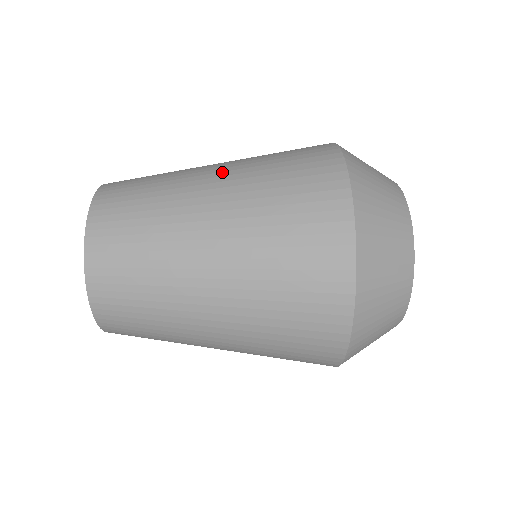
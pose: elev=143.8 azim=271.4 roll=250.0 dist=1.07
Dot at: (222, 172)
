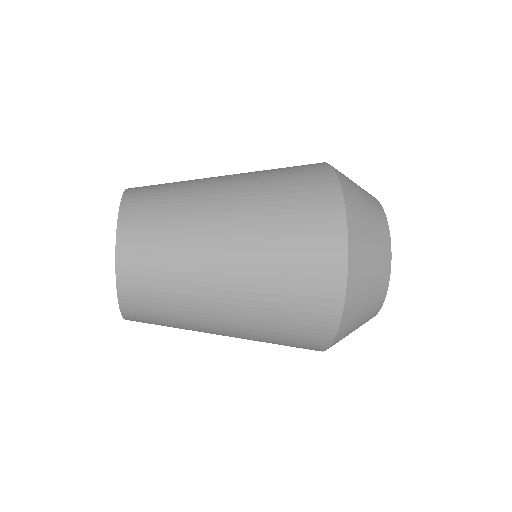
Dot at: occluded
